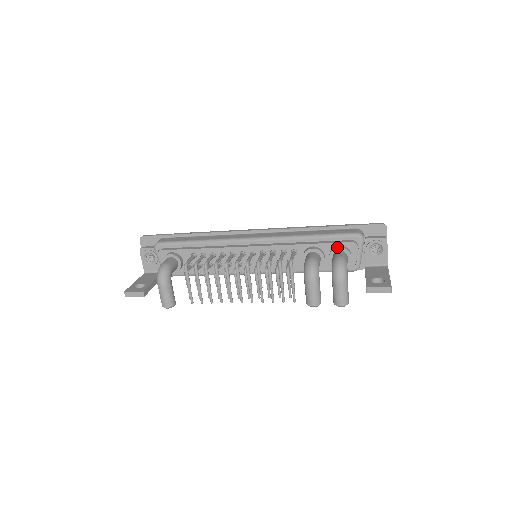
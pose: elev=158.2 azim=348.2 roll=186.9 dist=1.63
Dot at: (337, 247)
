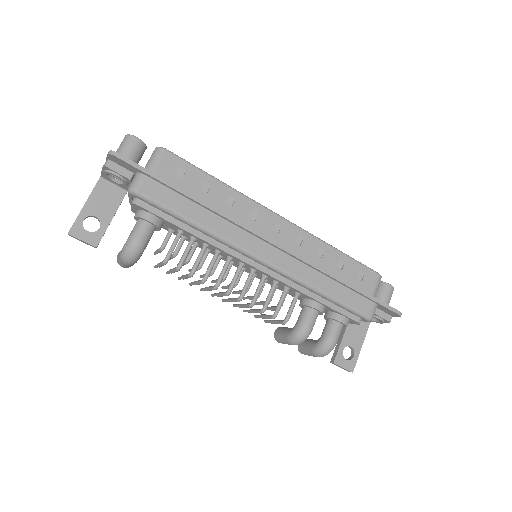
Dot at: (340, 321)
